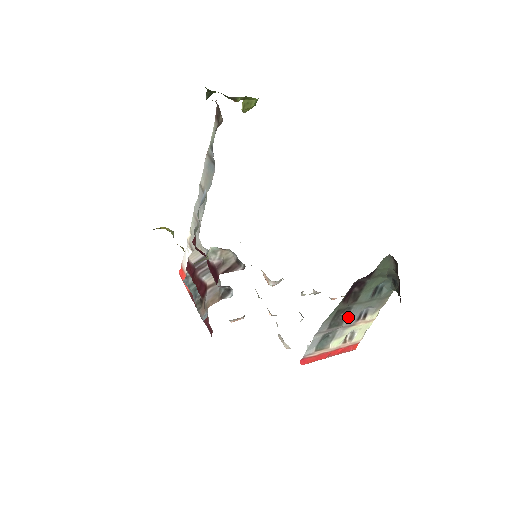
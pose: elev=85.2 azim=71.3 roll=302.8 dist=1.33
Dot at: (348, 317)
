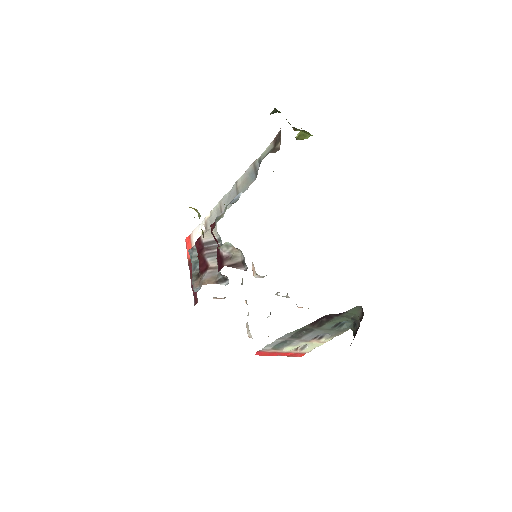
Dot at: (308, 335)
